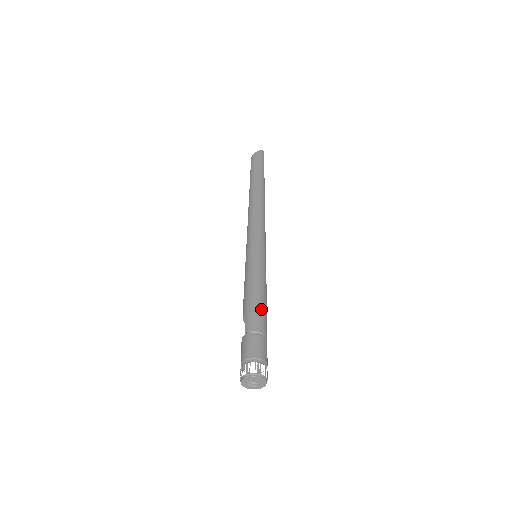
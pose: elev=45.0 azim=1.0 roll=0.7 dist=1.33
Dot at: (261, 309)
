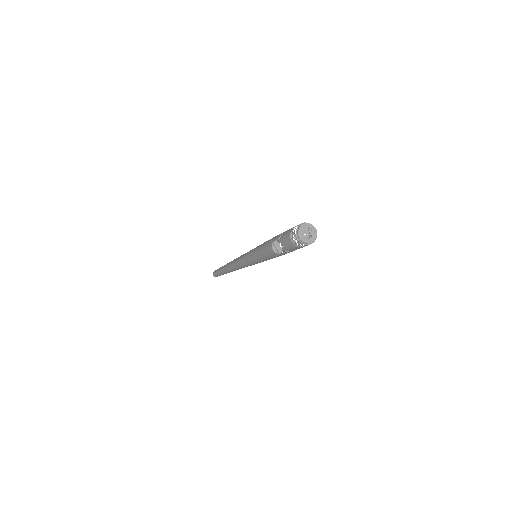
Dot at: occluded
